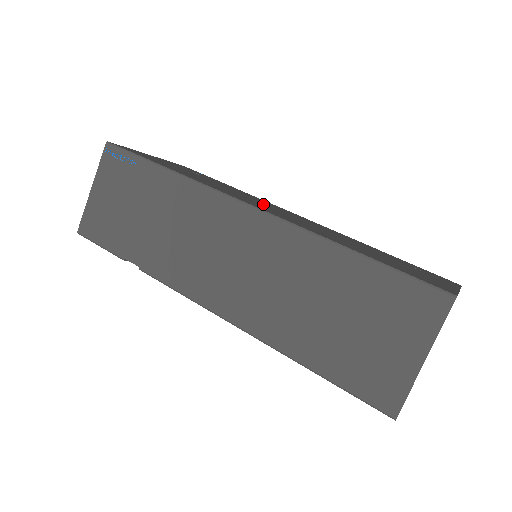
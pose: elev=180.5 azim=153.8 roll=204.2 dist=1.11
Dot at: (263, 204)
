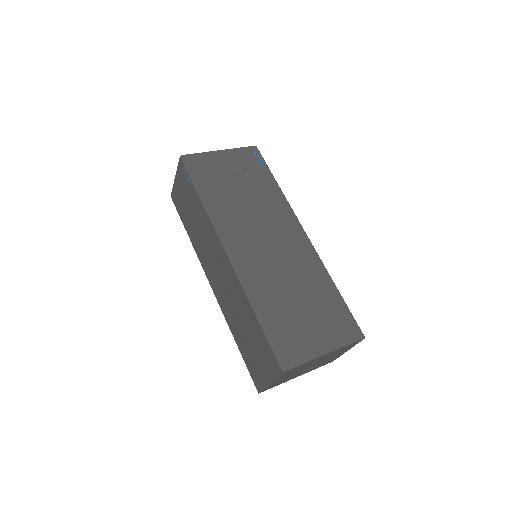
Dot at: (262, 231)
